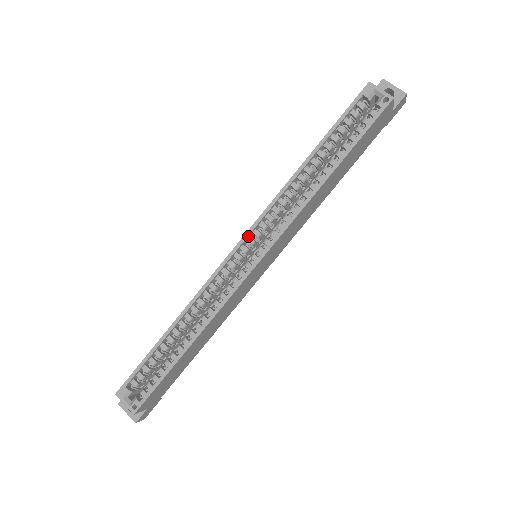
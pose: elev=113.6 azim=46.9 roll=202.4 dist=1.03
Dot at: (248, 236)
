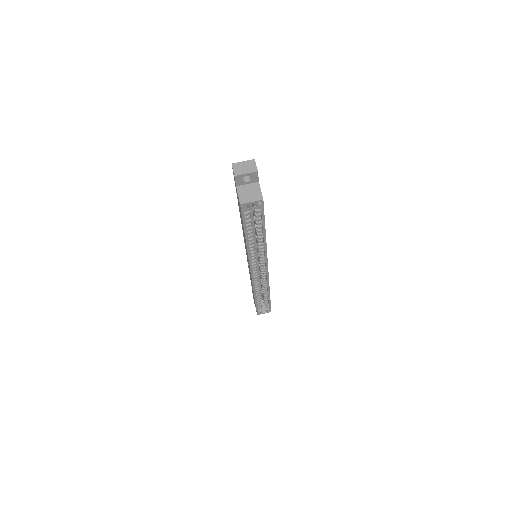
Dot at: (252, 269)
